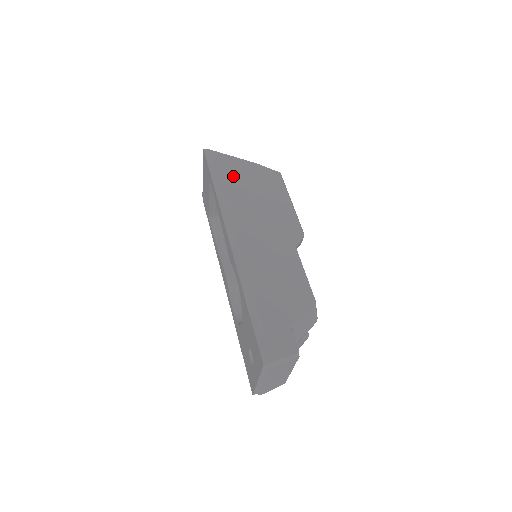
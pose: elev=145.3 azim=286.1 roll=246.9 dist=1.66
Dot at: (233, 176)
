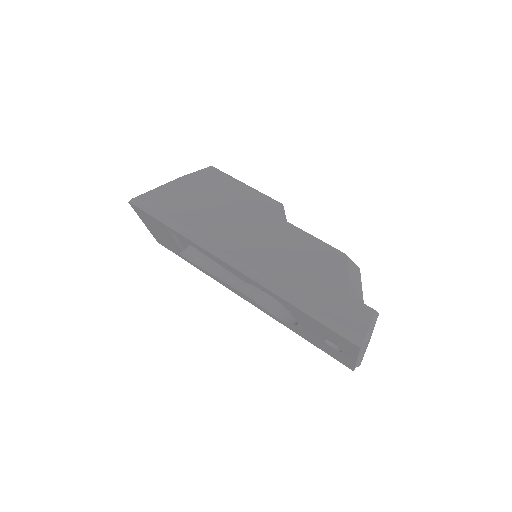
Dot at: (178, 205)
